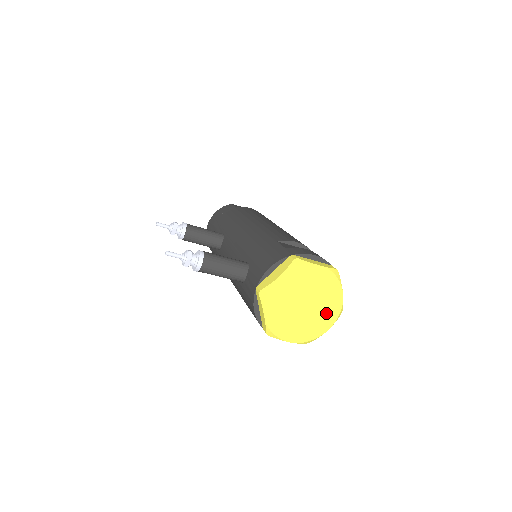
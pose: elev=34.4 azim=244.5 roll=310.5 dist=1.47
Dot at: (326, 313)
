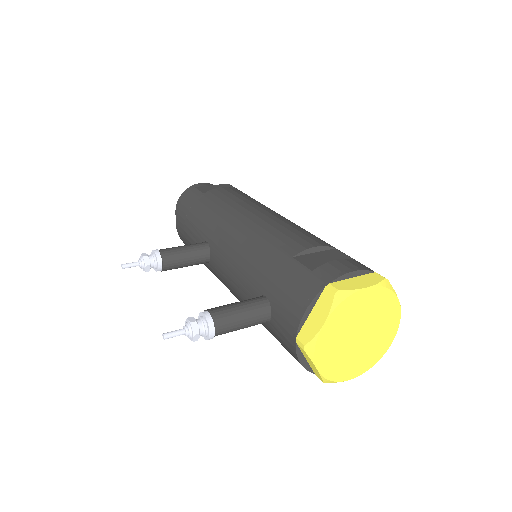
Dot at: (385, 331)
